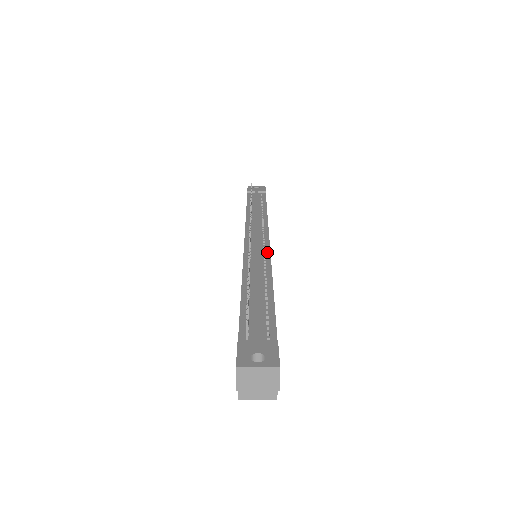
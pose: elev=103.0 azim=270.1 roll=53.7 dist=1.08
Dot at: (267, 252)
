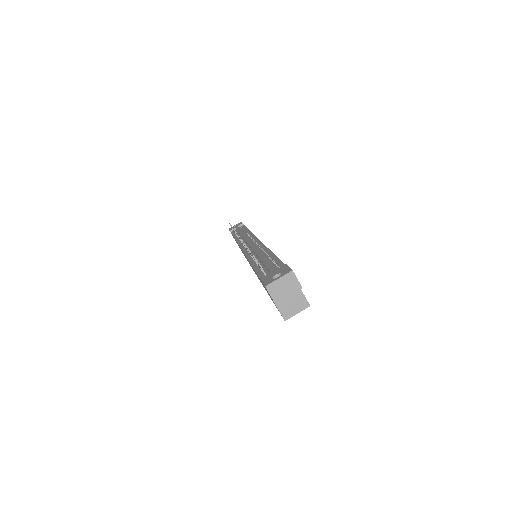
Dot at: (260, 244)
